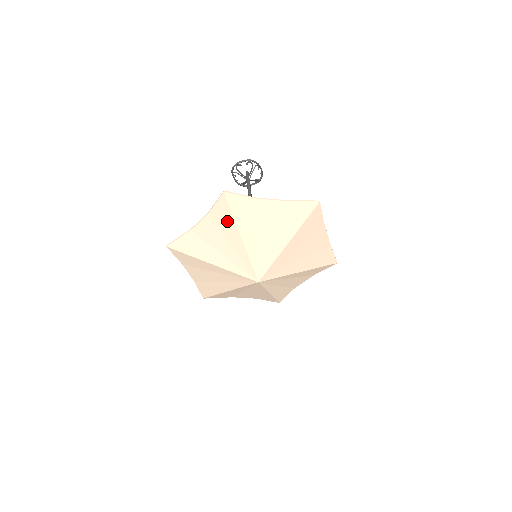
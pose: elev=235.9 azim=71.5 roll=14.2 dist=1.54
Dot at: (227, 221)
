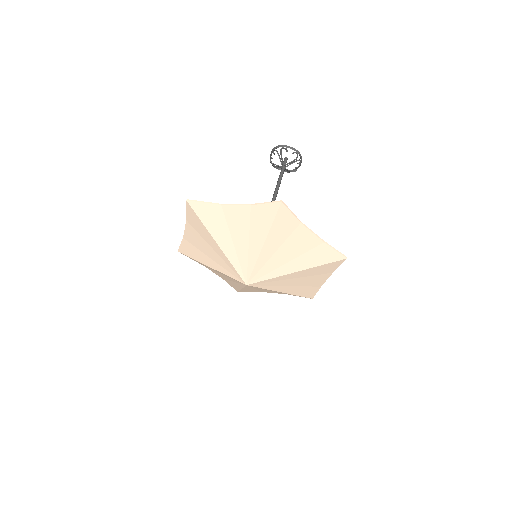
Dot at: (262, 224)
